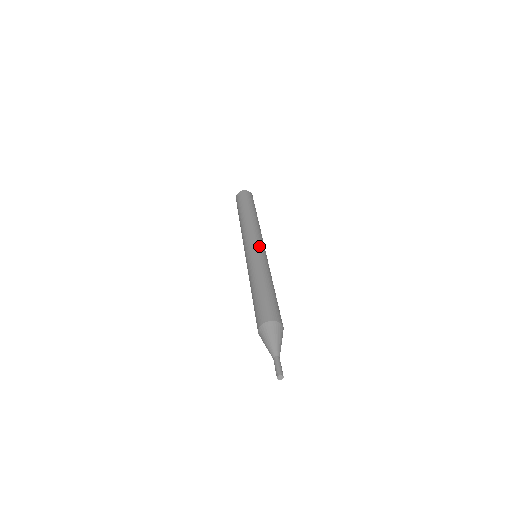
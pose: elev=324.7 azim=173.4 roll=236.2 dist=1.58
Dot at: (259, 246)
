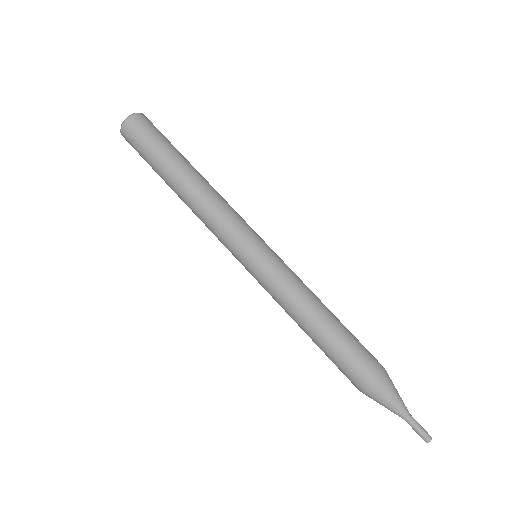
Dot at: (264, 242)
